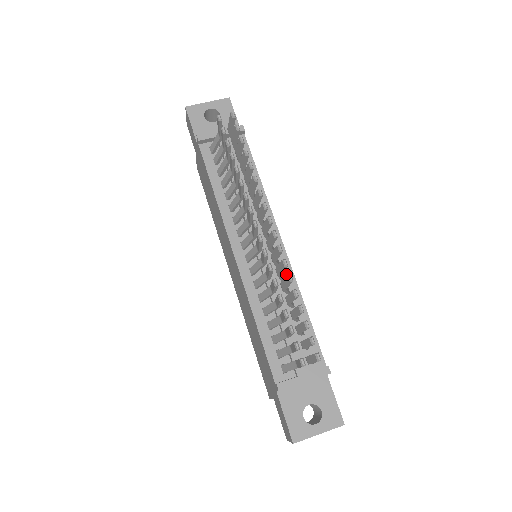
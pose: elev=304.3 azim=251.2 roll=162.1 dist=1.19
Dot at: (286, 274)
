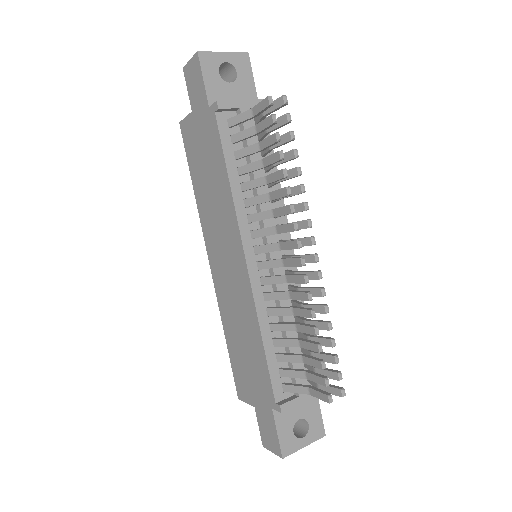
Dot at: occluded
